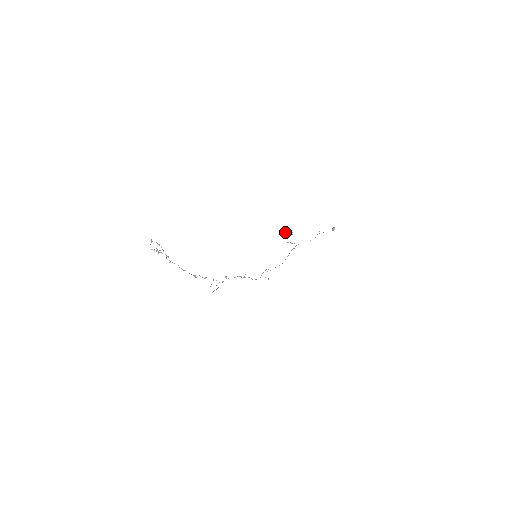
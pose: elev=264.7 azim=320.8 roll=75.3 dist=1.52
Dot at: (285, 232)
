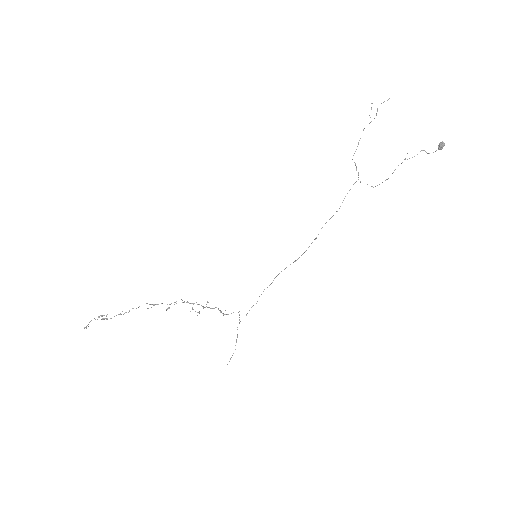
Dot at: occluded
